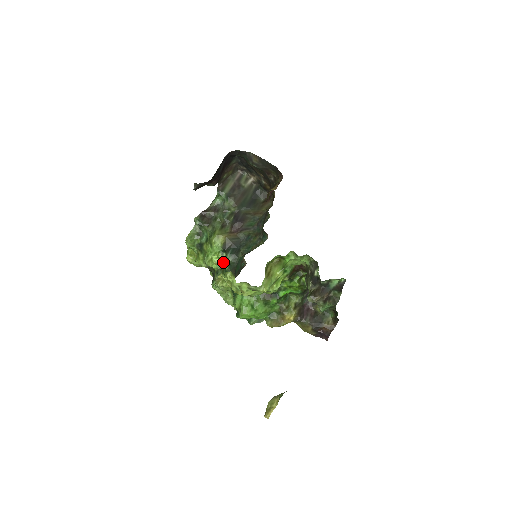
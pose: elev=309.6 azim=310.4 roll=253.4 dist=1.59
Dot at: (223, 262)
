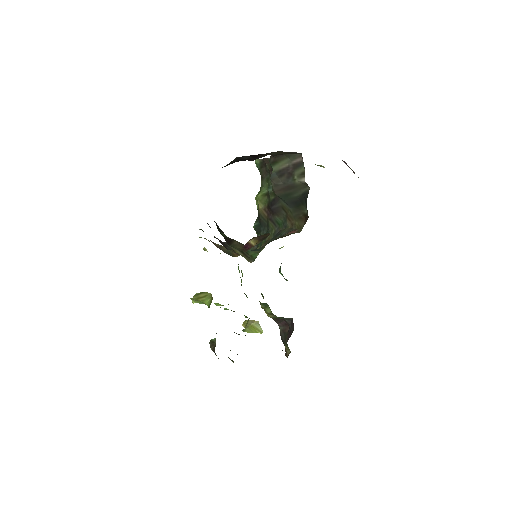
Dot at: occluded
